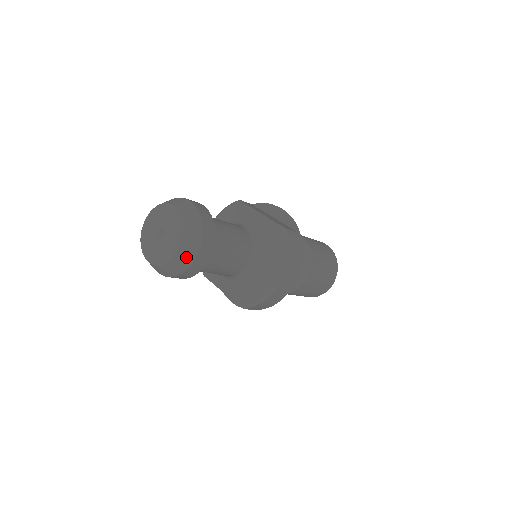
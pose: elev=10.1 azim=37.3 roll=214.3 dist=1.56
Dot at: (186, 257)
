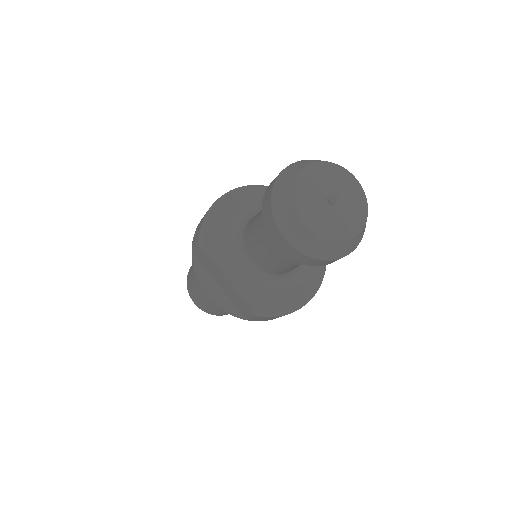
Dot at: (351, 246)
